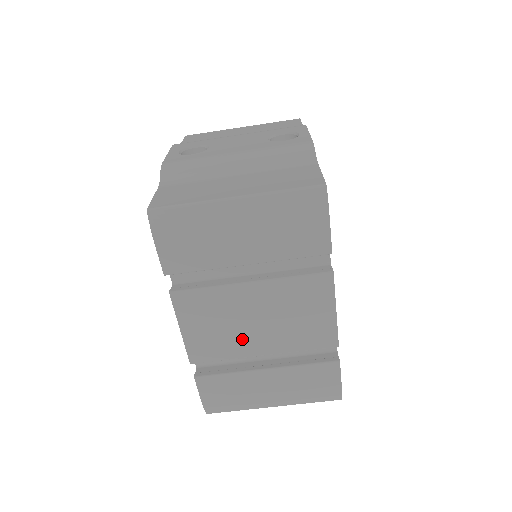
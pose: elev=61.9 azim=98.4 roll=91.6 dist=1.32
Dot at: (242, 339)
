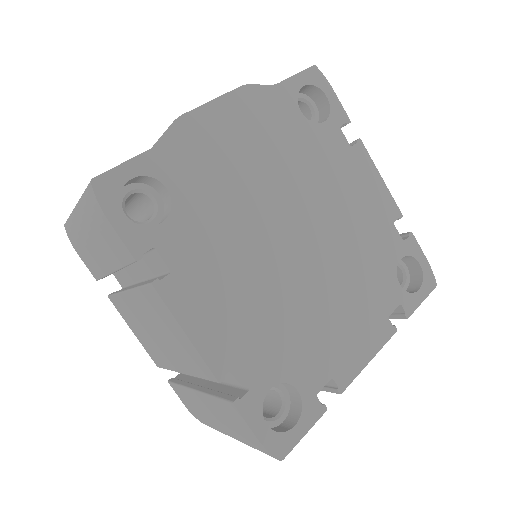
Dot at: (162, 351)
